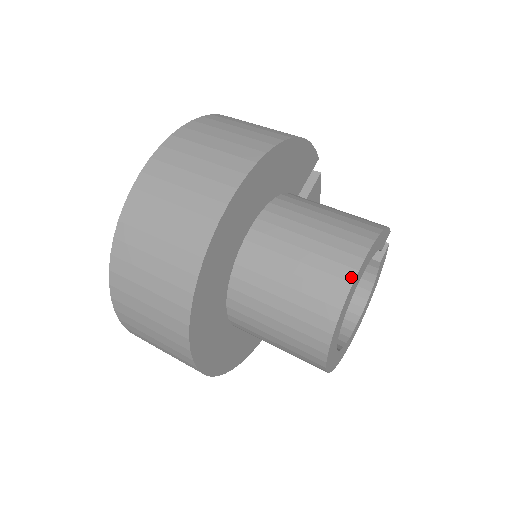
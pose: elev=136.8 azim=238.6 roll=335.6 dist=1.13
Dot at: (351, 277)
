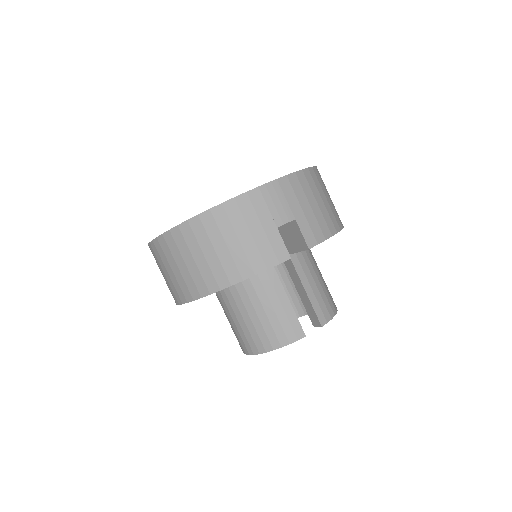
Dot at: (244, 352)
